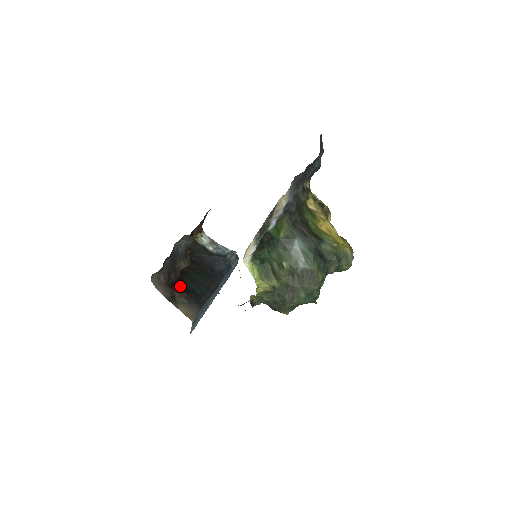
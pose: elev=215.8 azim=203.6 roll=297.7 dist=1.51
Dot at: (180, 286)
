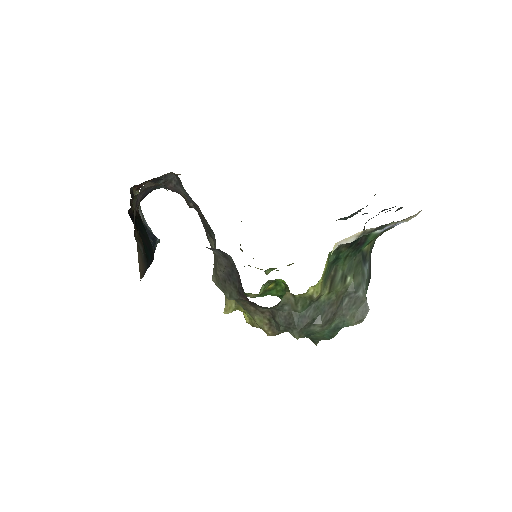
Dot at: occluded
